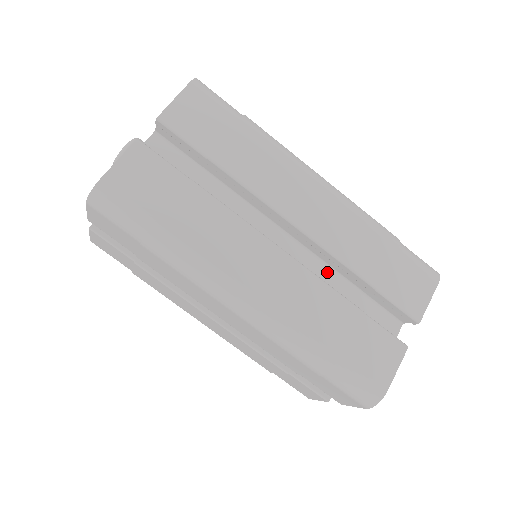
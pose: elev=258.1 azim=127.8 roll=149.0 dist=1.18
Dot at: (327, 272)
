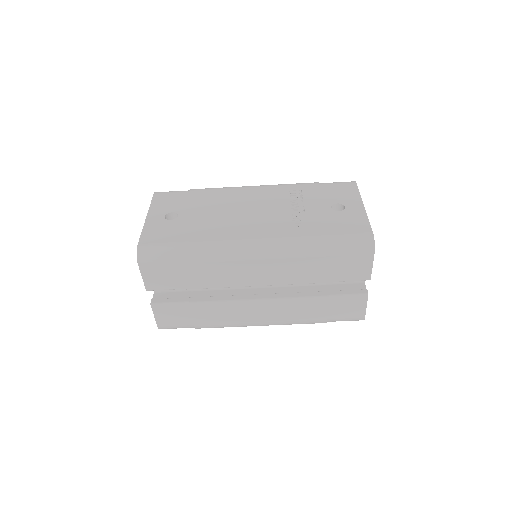
Dot at: occluded
